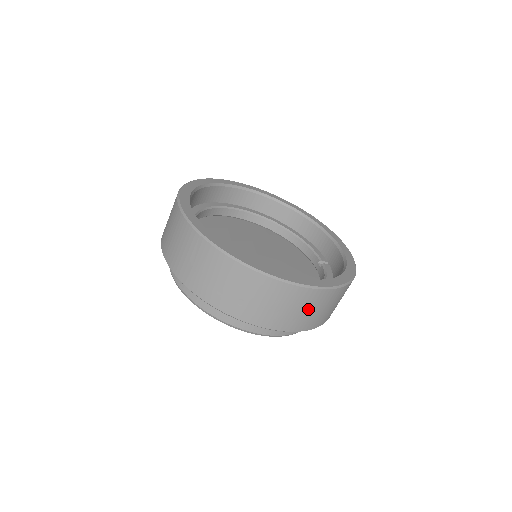
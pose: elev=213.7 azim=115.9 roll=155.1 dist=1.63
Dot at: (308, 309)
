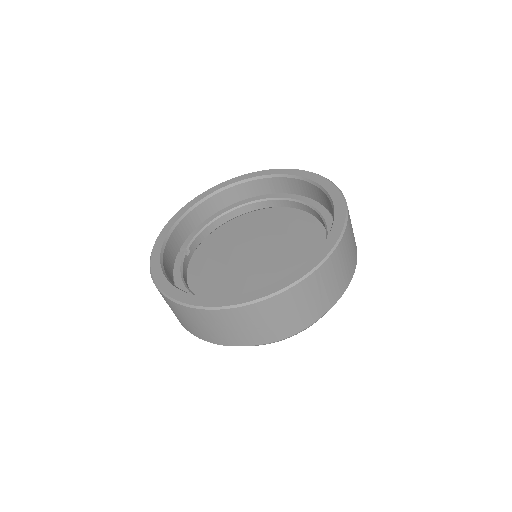
Dot at: (254, 323)
